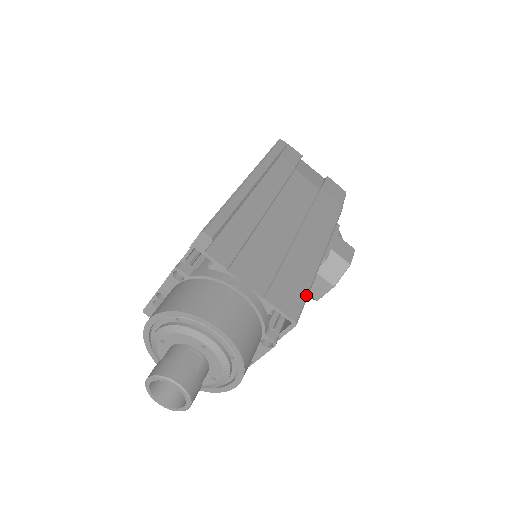
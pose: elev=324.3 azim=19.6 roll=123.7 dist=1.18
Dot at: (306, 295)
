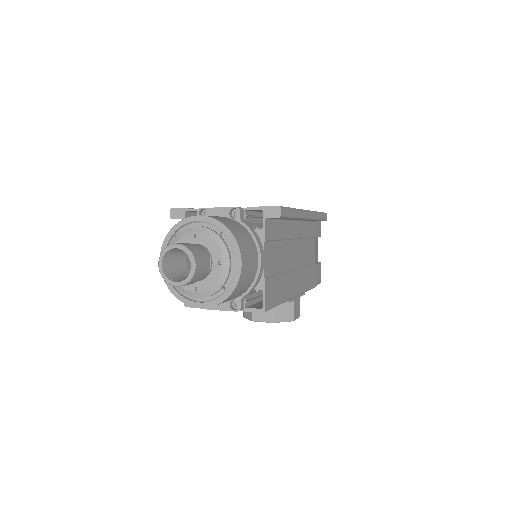
Dot at: (277, 304)
